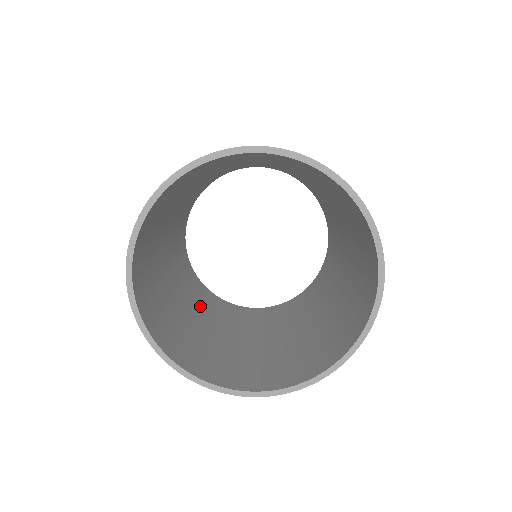
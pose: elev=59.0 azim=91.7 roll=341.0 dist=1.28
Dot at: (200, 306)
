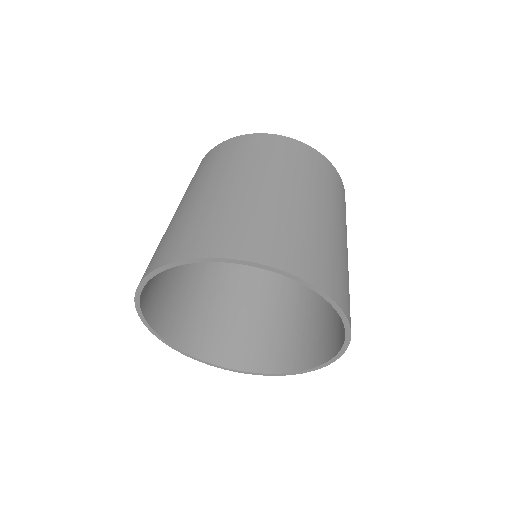
Dot at: occluded
